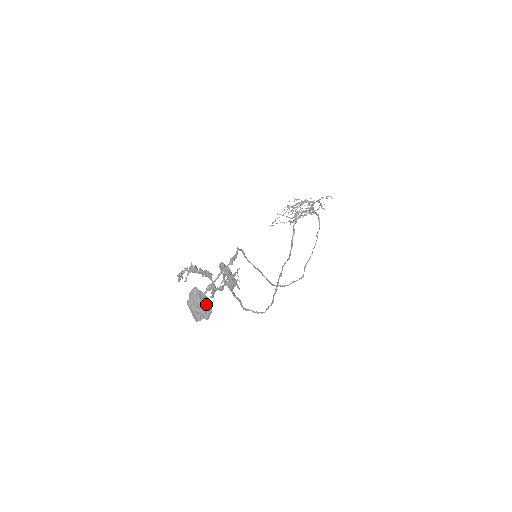
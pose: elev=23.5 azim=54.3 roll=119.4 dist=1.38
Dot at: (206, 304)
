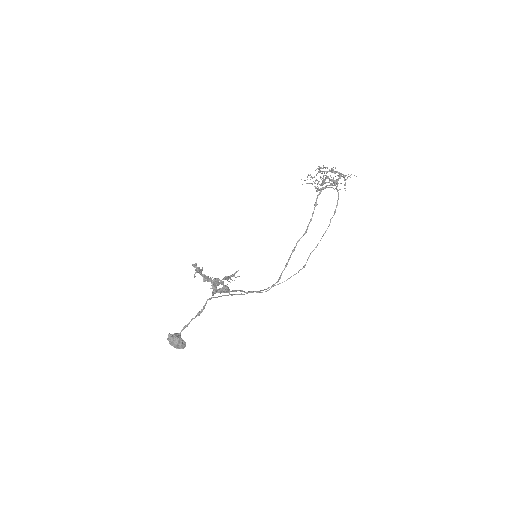
Dot at: (179, 344)
